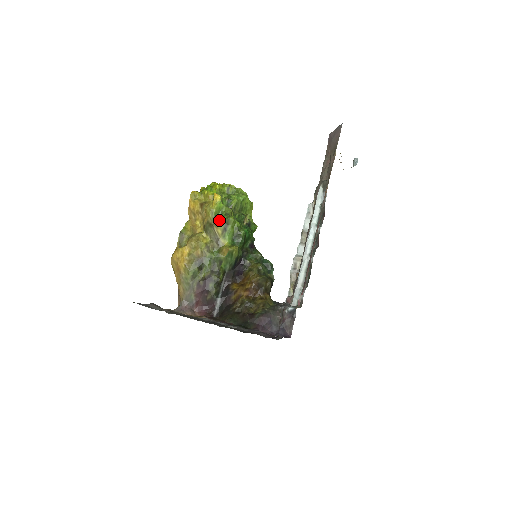
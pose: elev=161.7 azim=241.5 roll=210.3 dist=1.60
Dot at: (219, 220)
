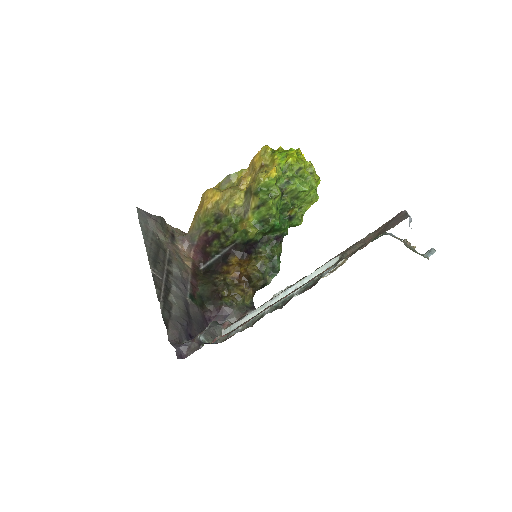
Dot at: (259, 195)
